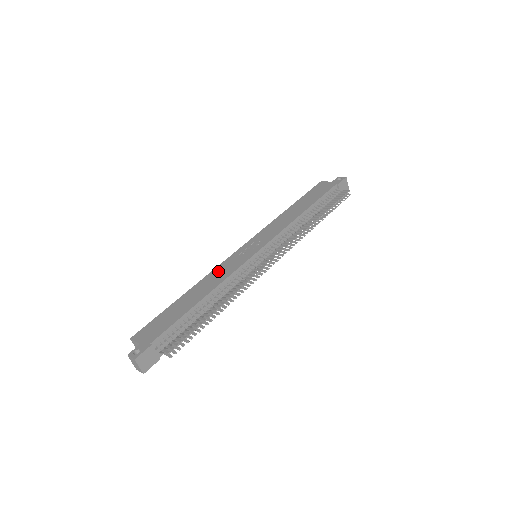
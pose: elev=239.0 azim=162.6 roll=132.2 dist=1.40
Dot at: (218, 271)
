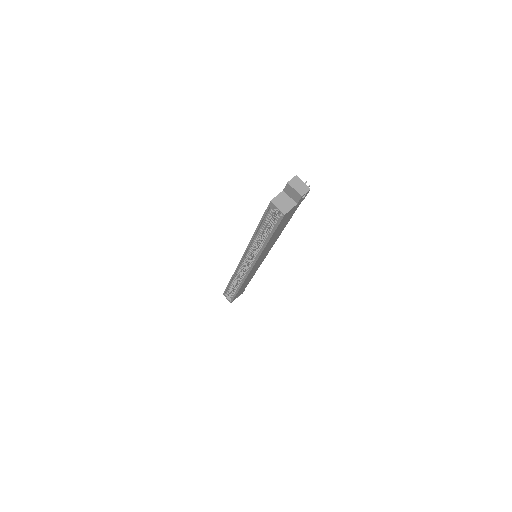
Dot at: occluded
